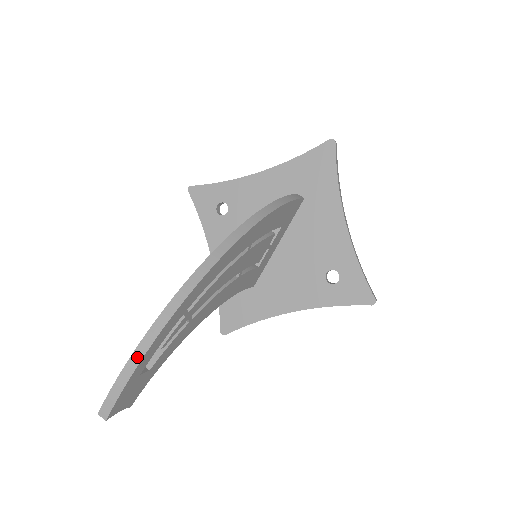
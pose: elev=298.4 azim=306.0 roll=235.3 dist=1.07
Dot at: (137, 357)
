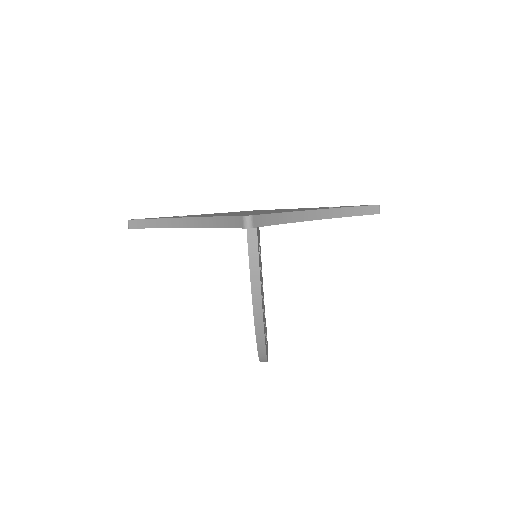
Dot at: occluded
